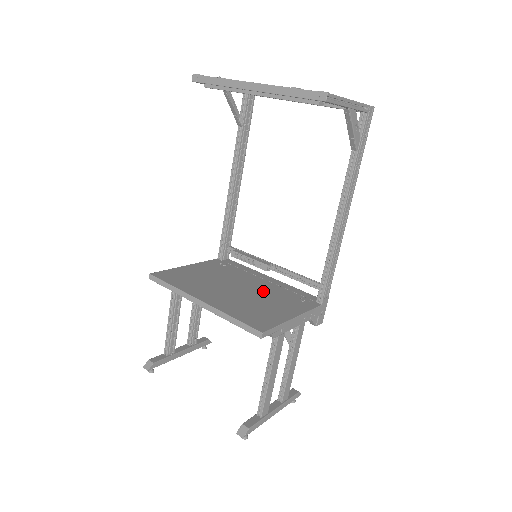
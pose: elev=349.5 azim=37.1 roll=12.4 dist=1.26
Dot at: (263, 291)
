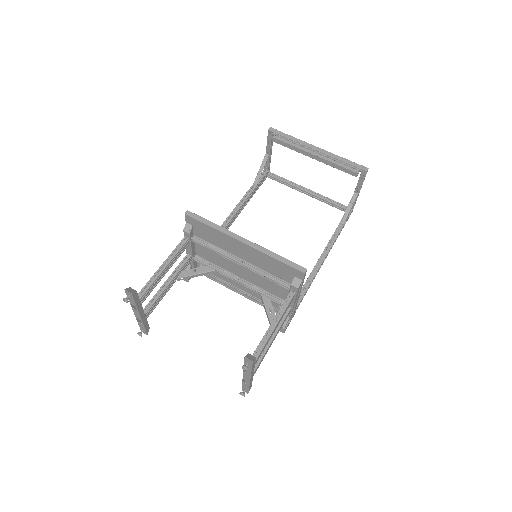
Dot at: occluded
